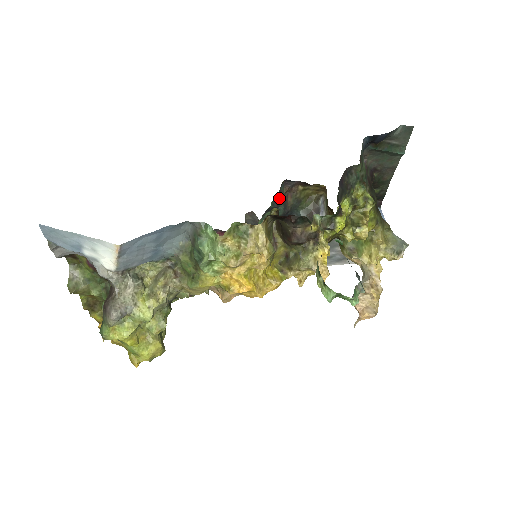
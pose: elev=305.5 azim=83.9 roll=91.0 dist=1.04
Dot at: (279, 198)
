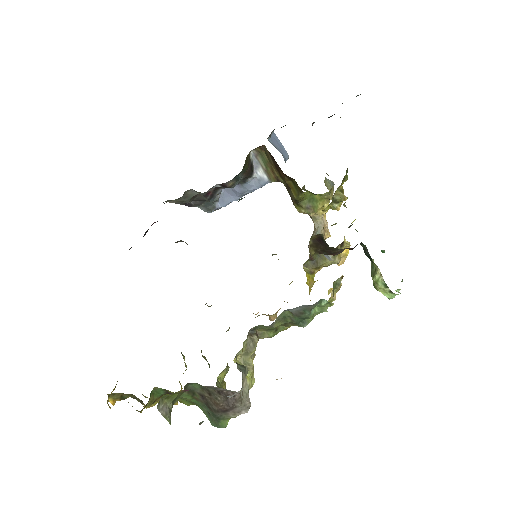
Dot at: occluded
